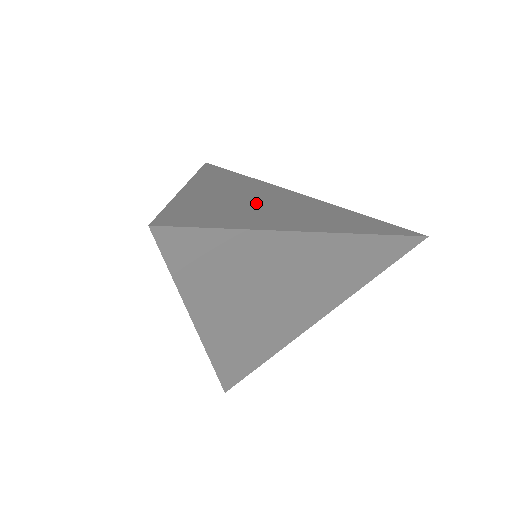
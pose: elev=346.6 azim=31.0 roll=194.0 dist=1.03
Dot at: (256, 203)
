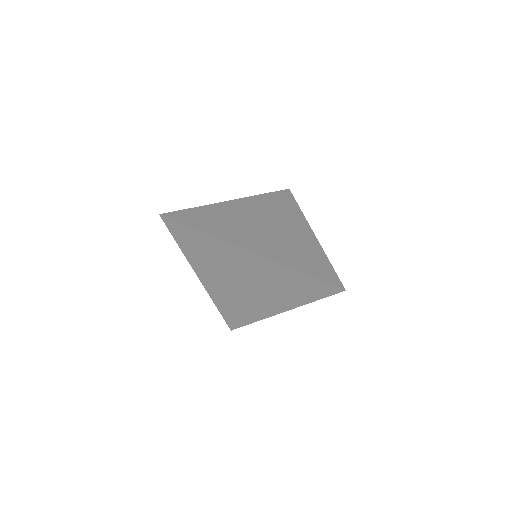
Dot at: (253, 224)
